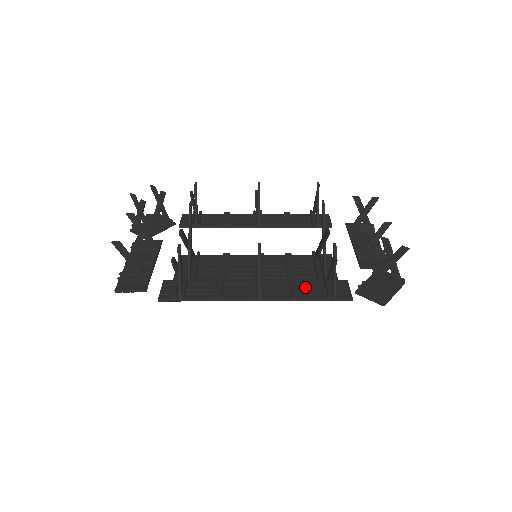
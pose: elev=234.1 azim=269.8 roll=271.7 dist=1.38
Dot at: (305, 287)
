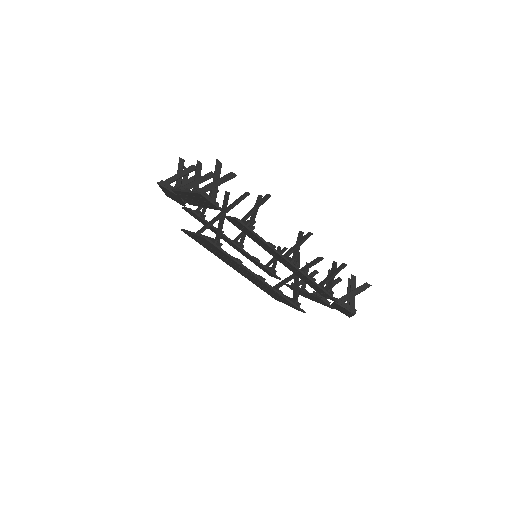
Dot at: occluded
